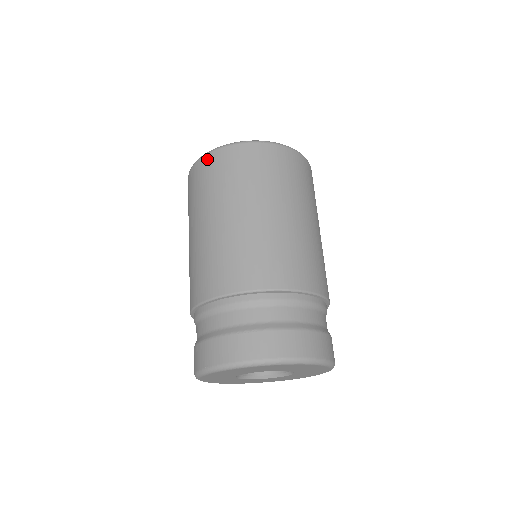
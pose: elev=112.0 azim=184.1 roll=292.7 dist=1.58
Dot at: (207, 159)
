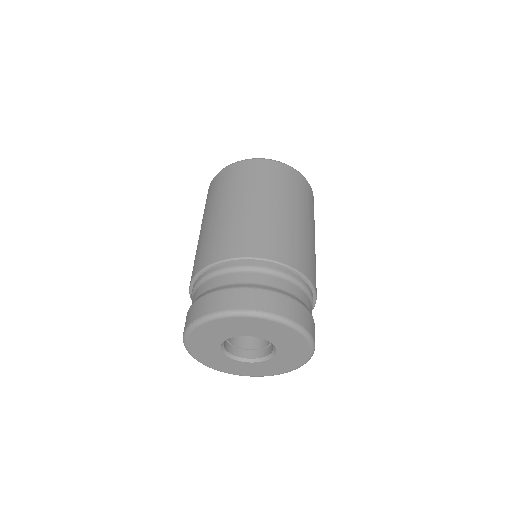
Dot at: (272, 163)
